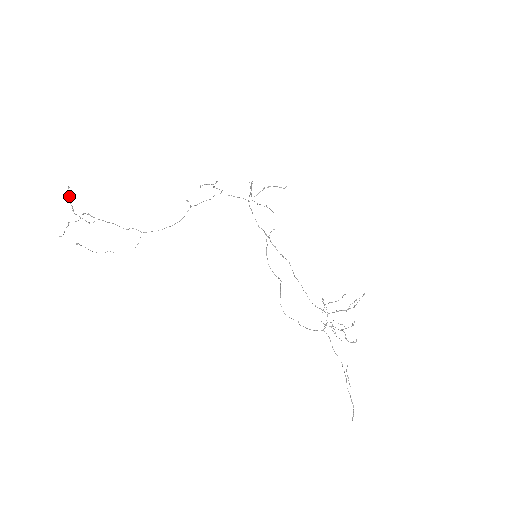
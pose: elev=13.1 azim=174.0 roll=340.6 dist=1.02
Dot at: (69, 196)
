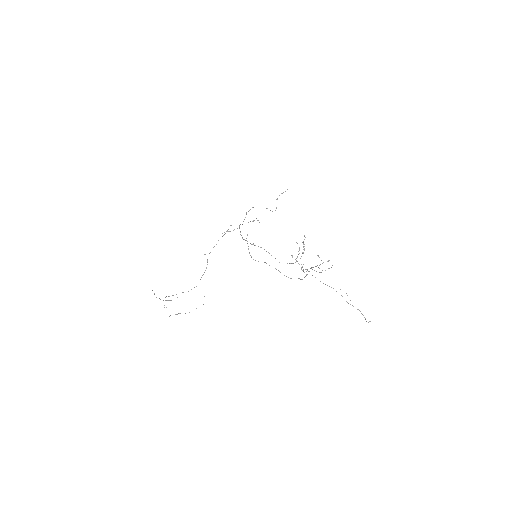
Dot at: (154, 294)
